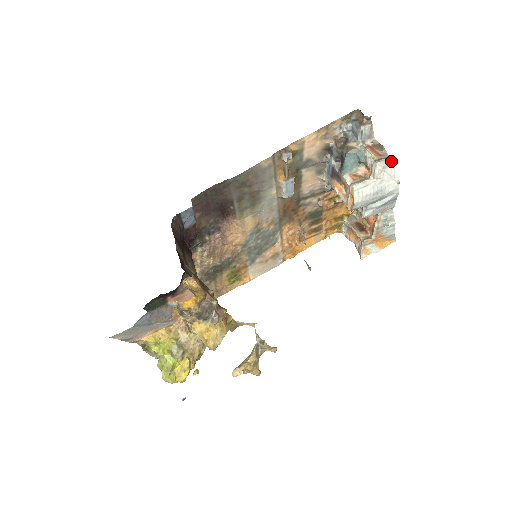
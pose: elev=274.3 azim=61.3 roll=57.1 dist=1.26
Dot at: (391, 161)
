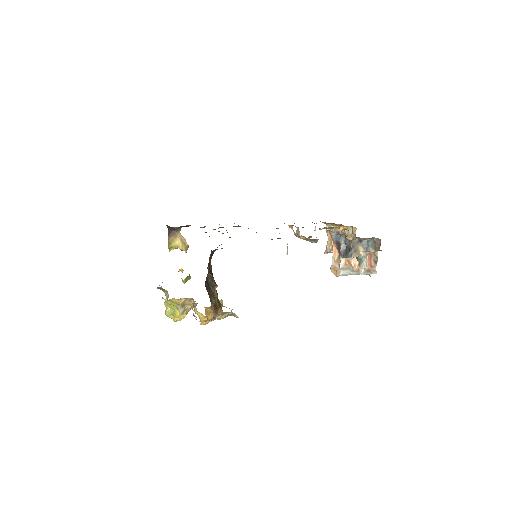
Dot at: occluded
